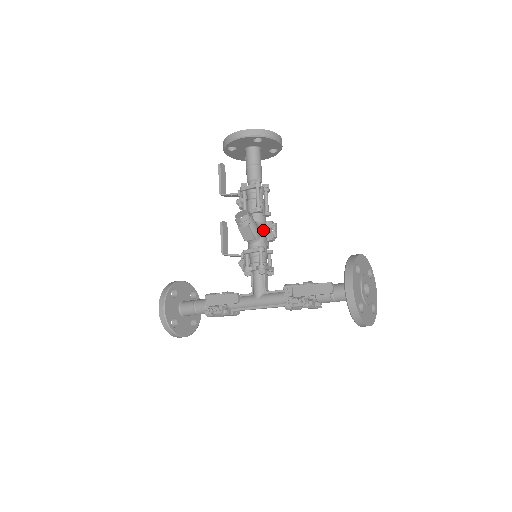
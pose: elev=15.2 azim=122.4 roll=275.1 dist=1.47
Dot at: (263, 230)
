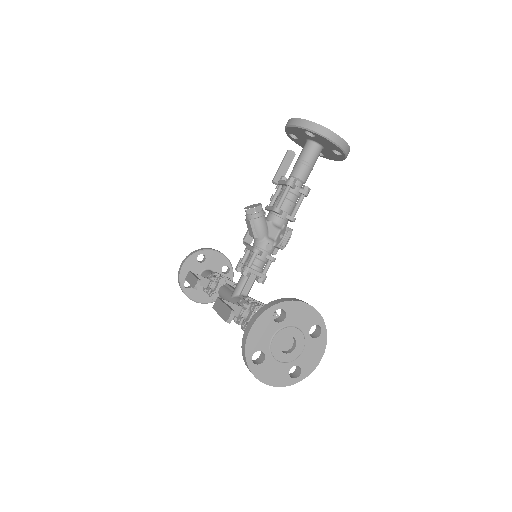
Dot at: (277, 233)
